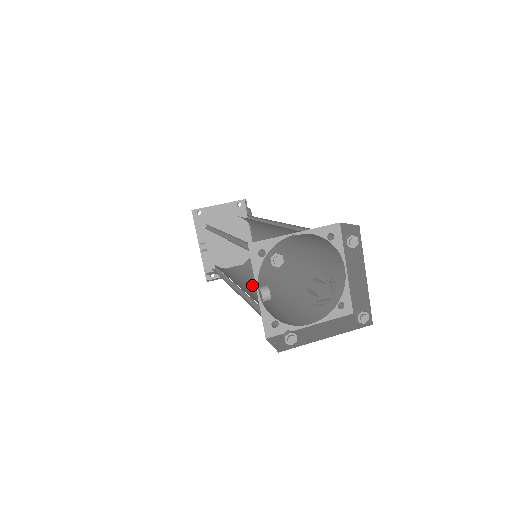
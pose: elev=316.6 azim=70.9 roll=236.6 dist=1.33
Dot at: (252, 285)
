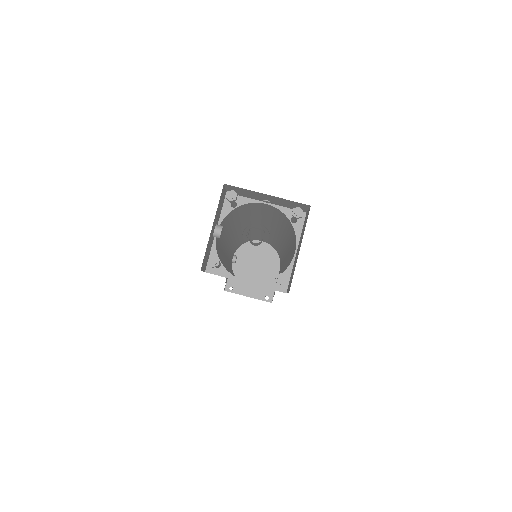
Dot at: occluded
